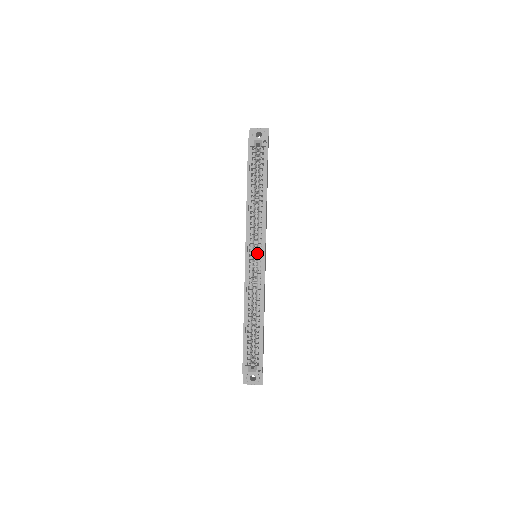
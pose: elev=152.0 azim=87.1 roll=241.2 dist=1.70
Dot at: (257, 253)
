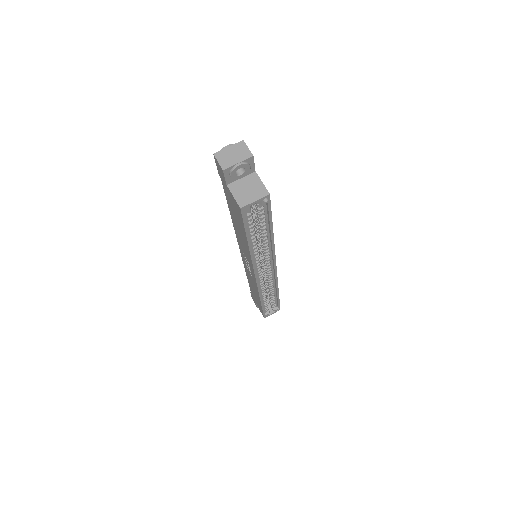
Dot at: (266, 268)
